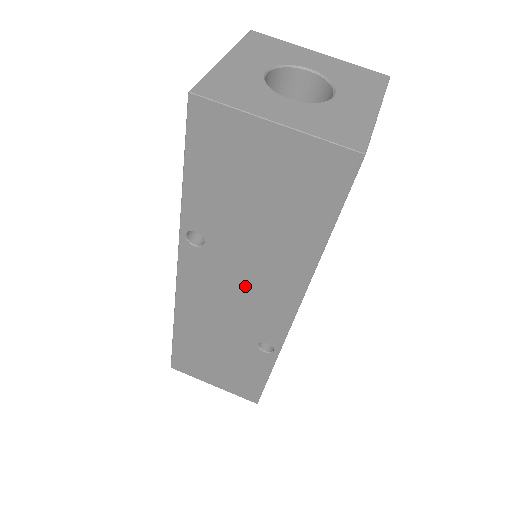
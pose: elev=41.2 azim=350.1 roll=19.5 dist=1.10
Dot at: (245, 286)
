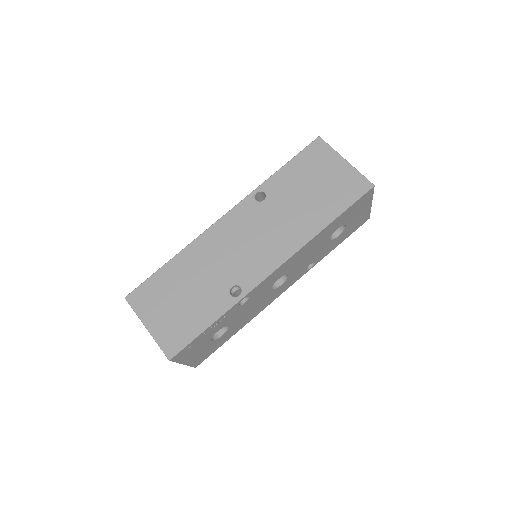
Dot at: (264, 235)
